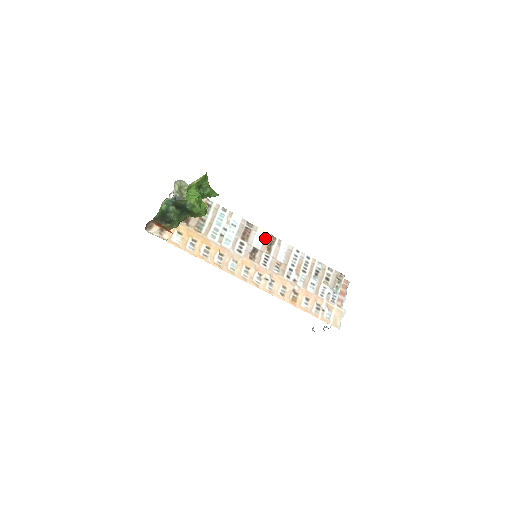
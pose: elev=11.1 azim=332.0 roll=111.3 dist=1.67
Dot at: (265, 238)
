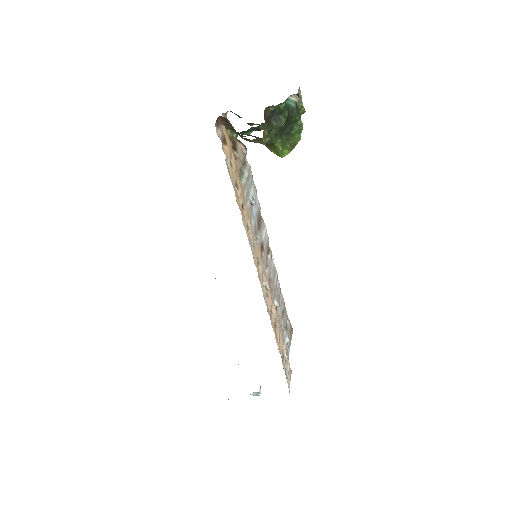
Dot at: (267, 241)
